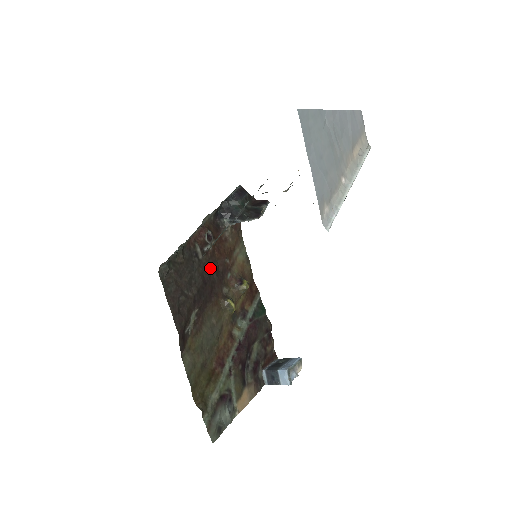
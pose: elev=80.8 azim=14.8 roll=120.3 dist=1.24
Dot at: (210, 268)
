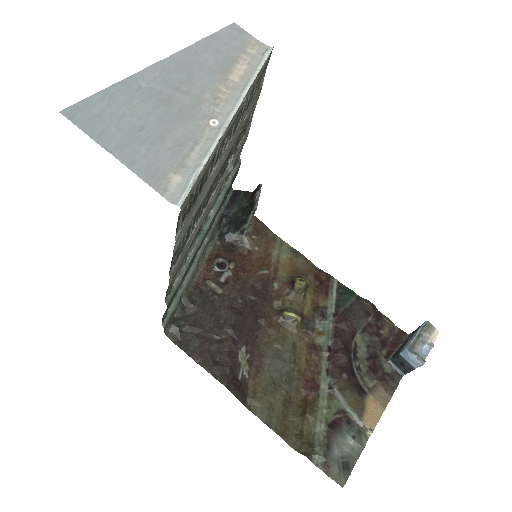
Dot at: (240, 294)
